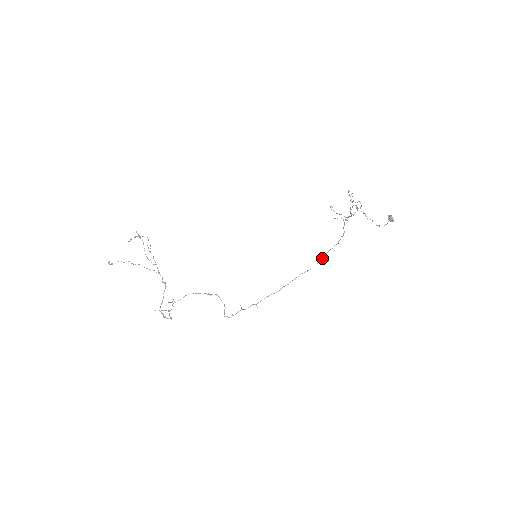
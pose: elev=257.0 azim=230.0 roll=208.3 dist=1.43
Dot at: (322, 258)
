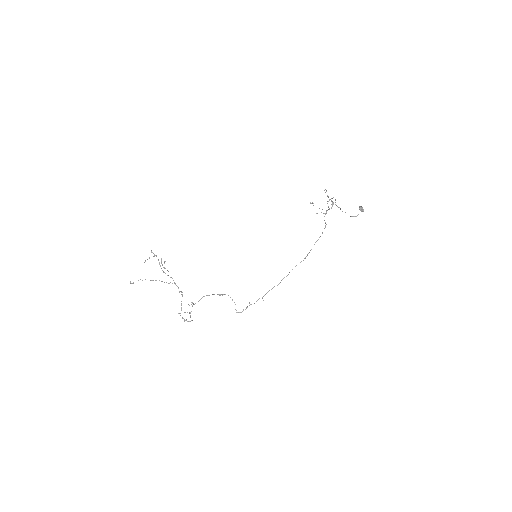
Dot at: occluded
